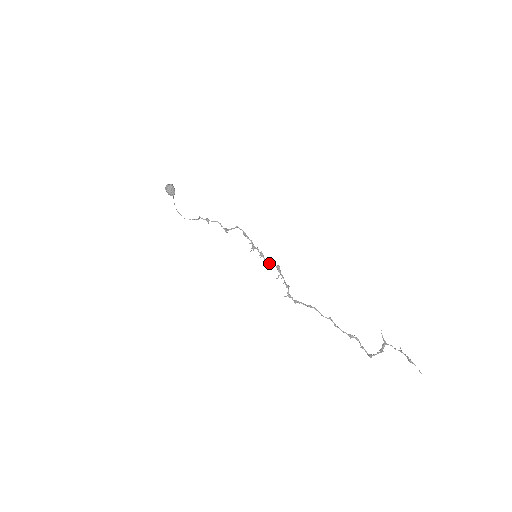
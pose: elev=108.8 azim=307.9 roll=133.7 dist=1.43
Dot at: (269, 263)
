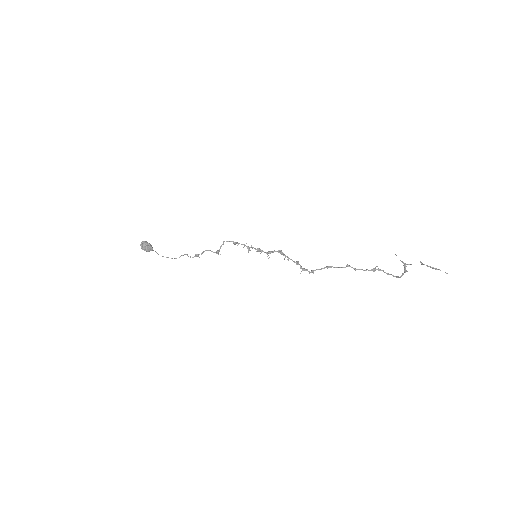
Dot at: (270, 253)
